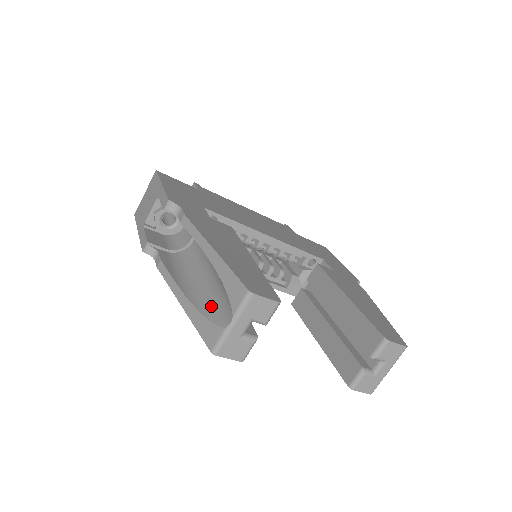
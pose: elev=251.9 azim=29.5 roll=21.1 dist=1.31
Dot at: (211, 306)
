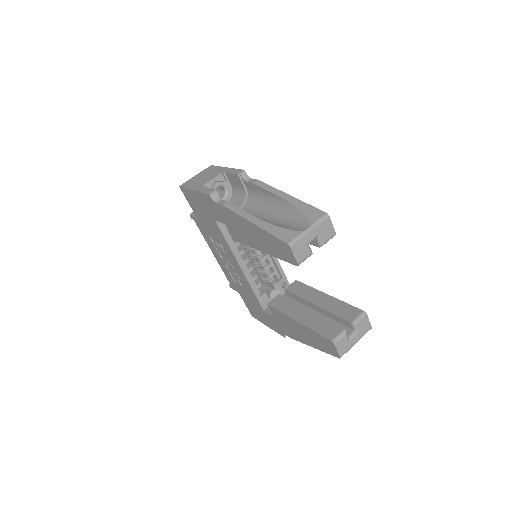
Dot at: (282, 226)
